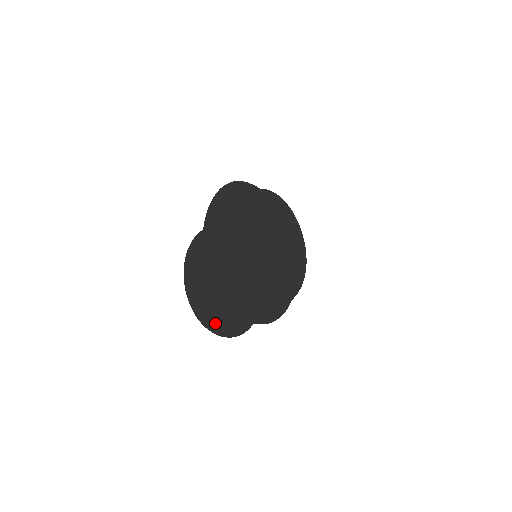
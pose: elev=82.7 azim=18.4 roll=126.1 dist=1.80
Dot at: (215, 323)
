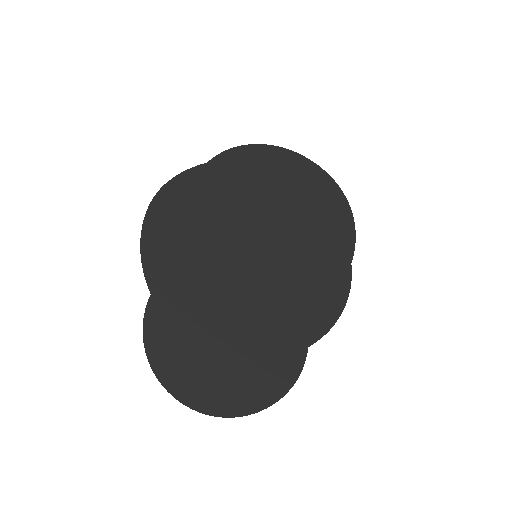
Dot at: (246, 399)
